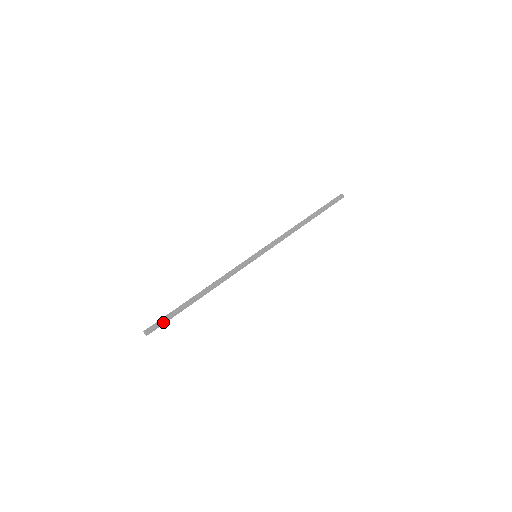
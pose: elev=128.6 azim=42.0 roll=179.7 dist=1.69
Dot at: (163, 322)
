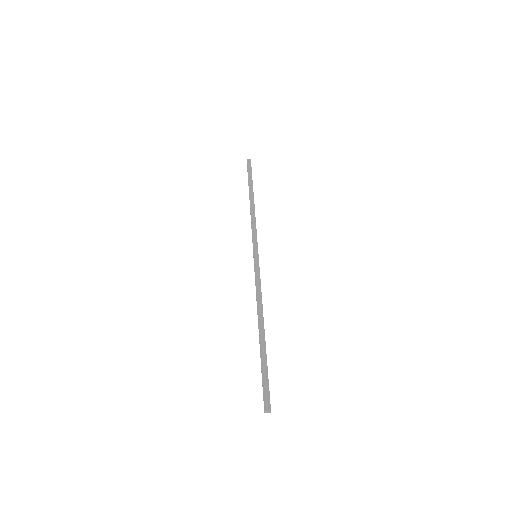
Dot at: (267, 384)
